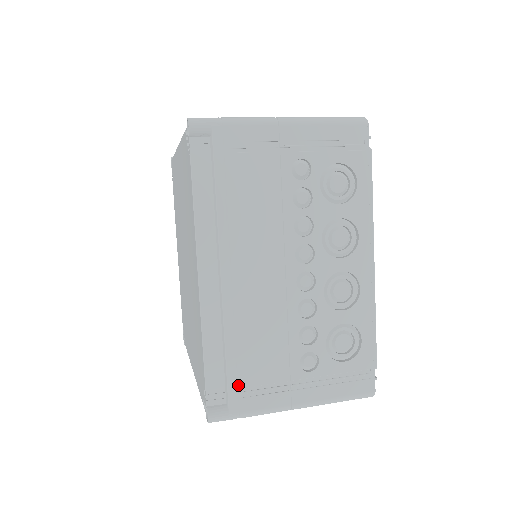
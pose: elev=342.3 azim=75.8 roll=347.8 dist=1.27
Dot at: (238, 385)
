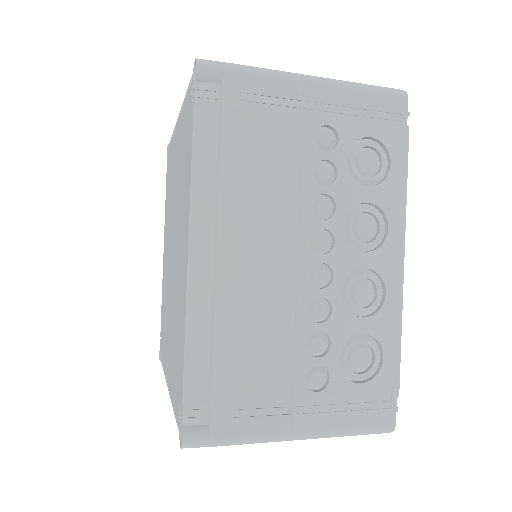
Dot at: (225, 400)
